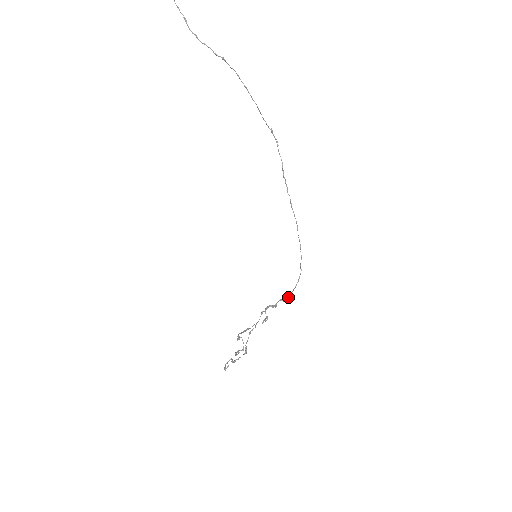
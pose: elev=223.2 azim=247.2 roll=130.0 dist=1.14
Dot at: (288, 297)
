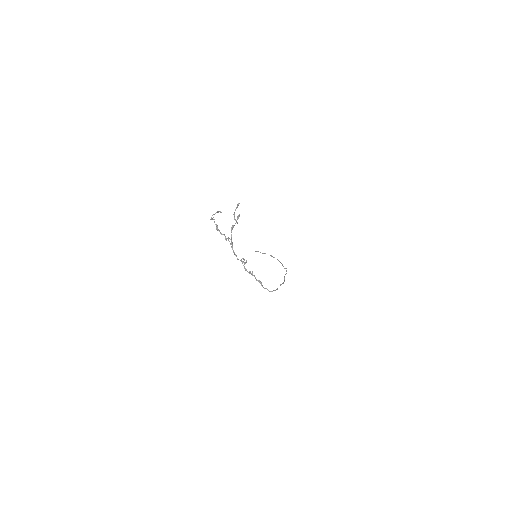
Dot at: occluded
